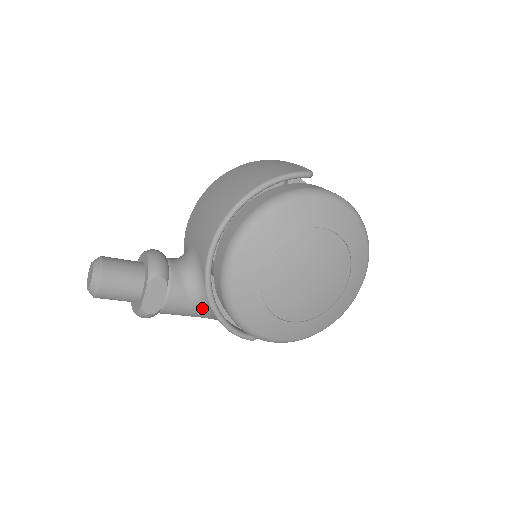
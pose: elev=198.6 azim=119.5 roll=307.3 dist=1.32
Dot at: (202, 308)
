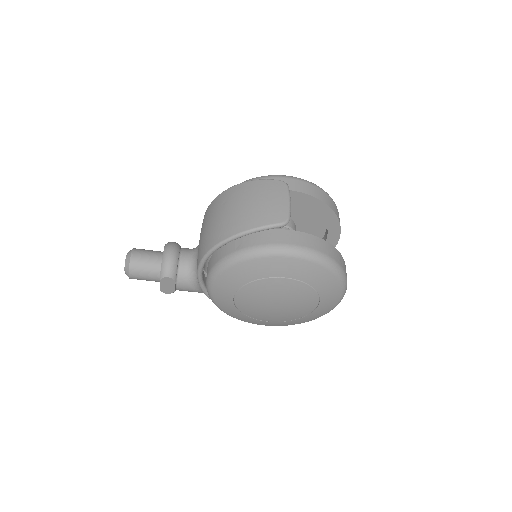
Dot at: occluded
